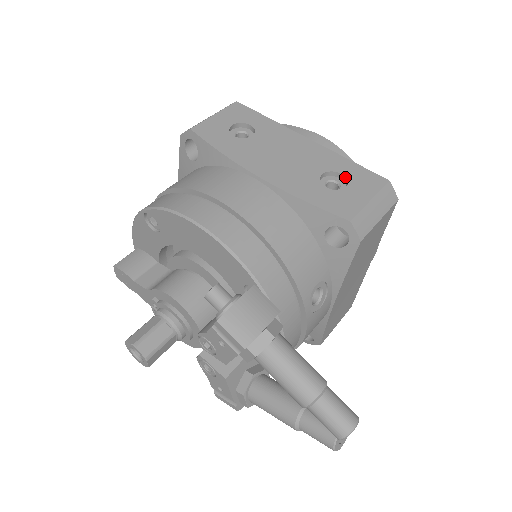
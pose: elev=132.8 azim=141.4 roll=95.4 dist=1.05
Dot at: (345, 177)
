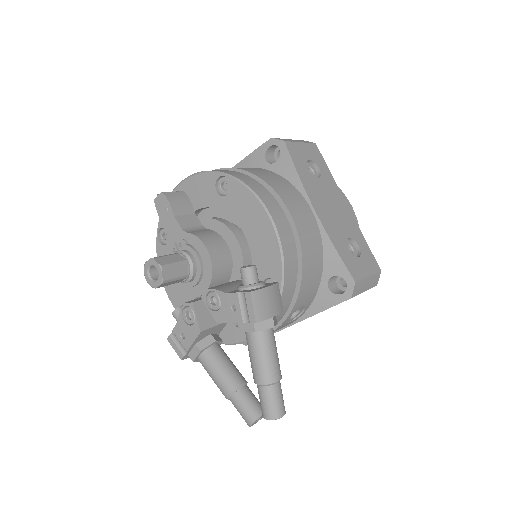
Dot at: (360, 250)
